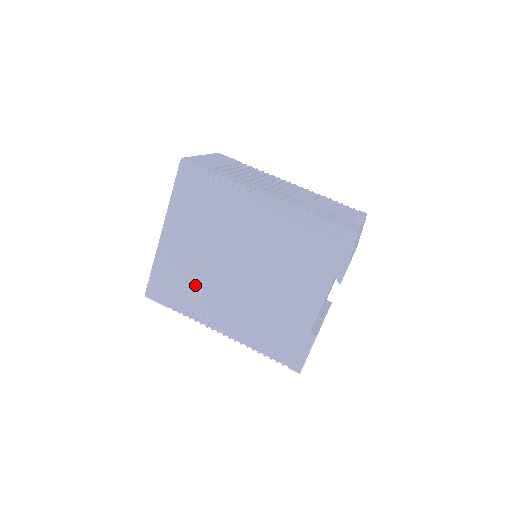
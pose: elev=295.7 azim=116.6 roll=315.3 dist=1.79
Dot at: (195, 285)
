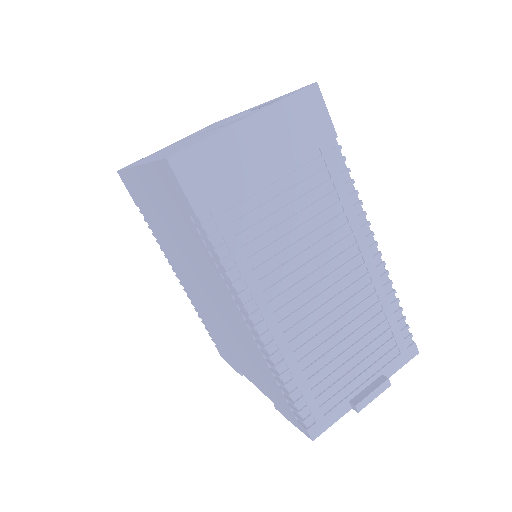
Dot at: (161, 233)
